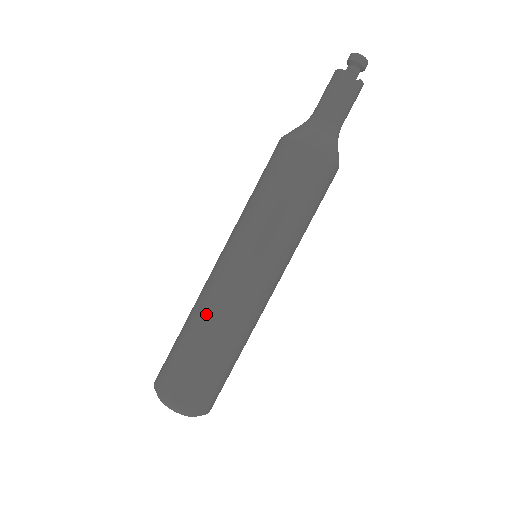
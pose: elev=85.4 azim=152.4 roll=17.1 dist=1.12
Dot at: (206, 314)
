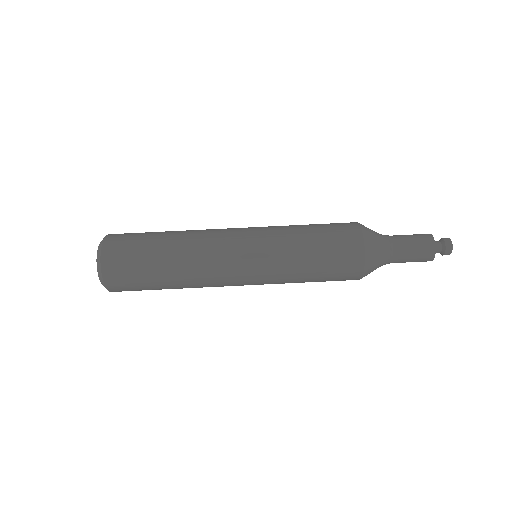
Dot at: (191, 235)
